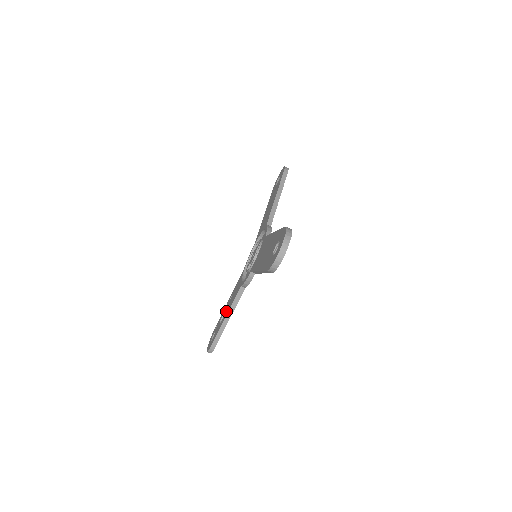
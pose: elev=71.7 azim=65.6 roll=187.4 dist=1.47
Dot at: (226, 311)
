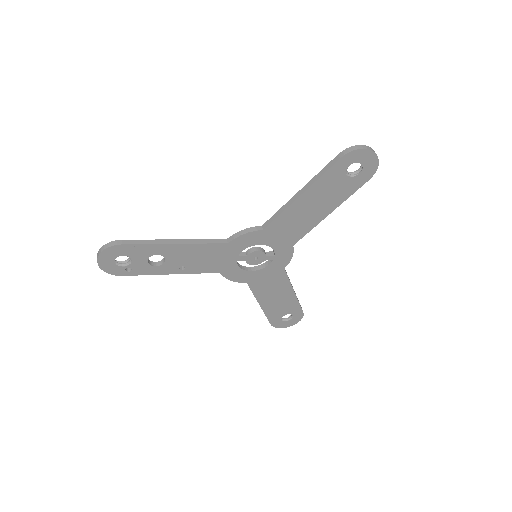
Dot at: occluded
